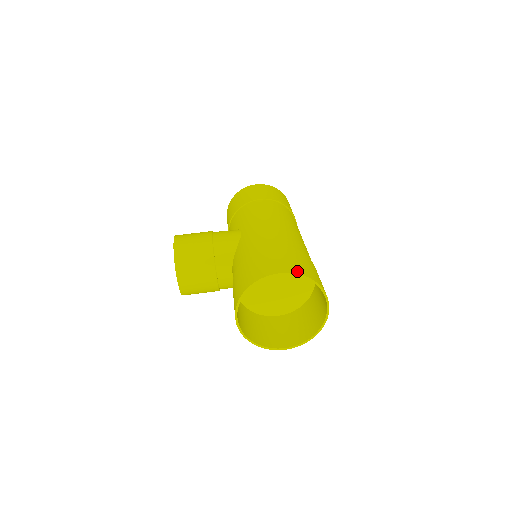
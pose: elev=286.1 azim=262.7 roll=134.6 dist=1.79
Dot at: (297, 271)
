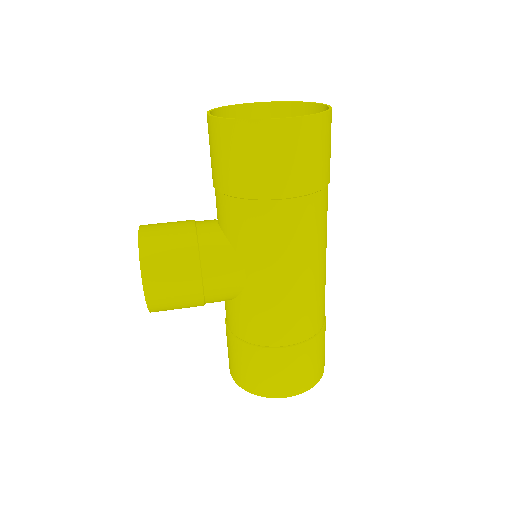
Dot at: (279, 107)
